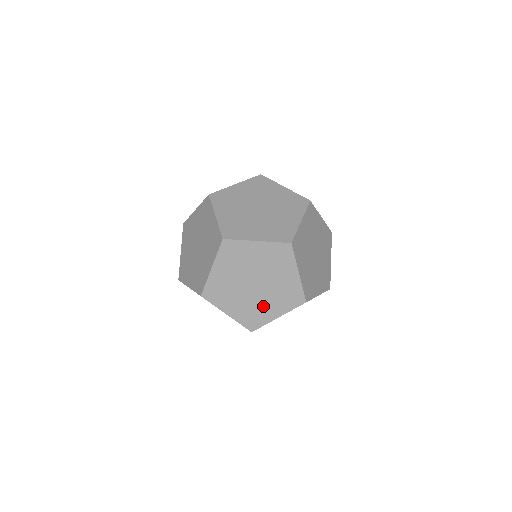
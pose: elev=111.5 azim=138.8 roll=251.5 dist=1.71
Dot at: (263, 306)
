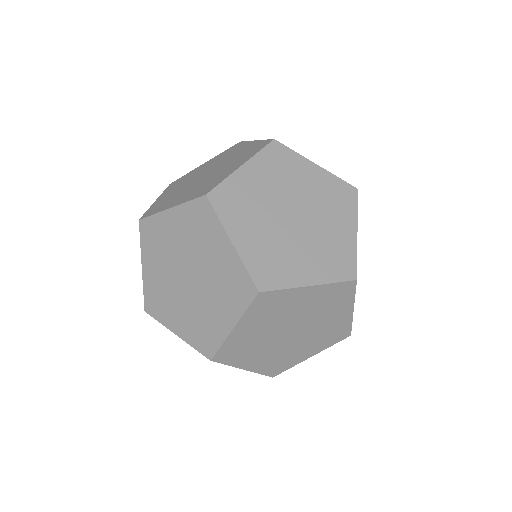
Dot at: (218, 175)
